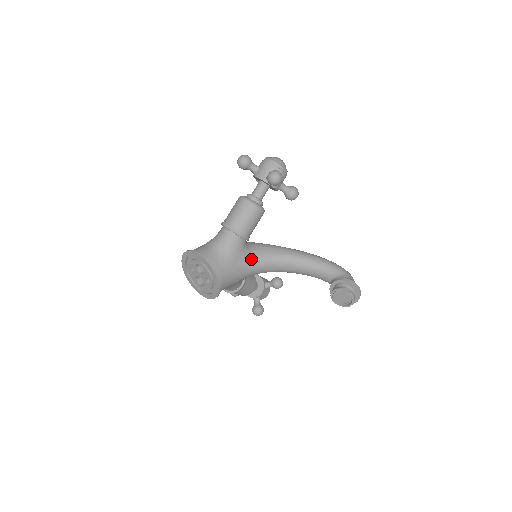
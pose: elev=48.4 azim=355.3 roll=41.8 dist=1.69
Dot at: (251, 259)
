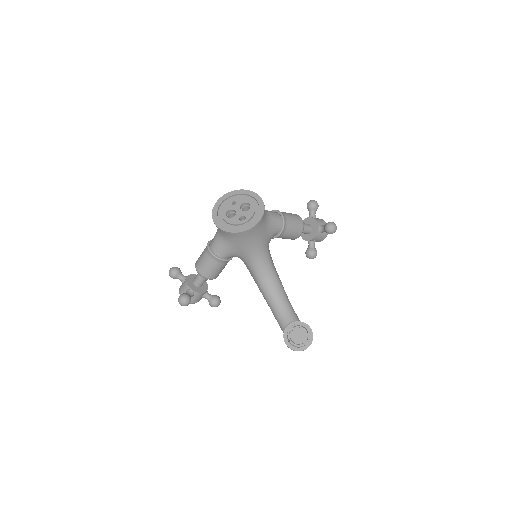
Dot at: (266, 248)
